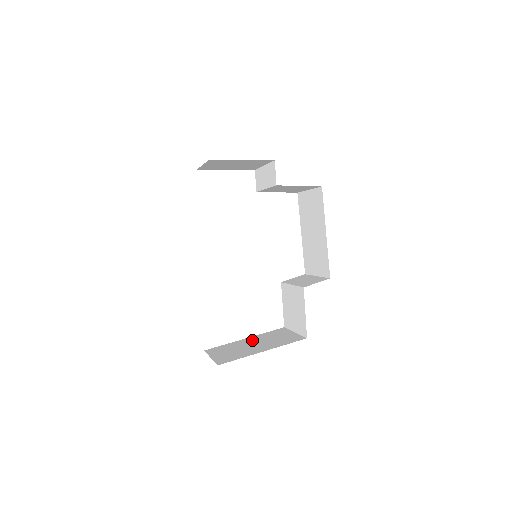
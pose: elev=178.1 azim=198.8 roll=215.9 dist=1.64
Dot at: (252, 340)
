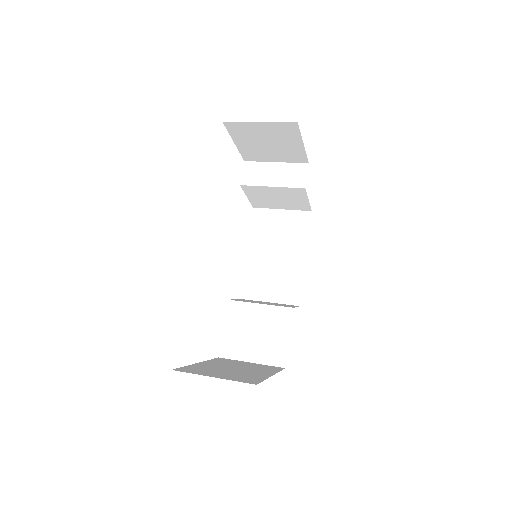
Dot at: (217, 364)
